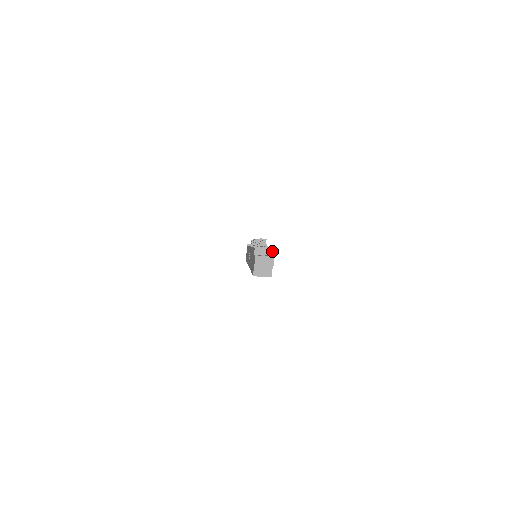
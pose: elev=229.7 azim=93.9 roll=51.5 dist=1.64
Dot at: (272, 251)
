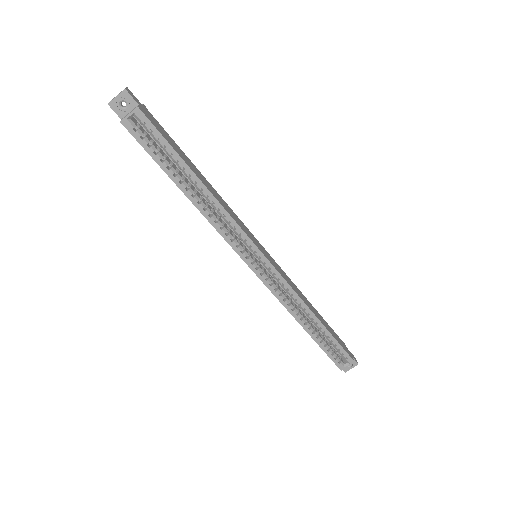
Dot at: (142, 105)
